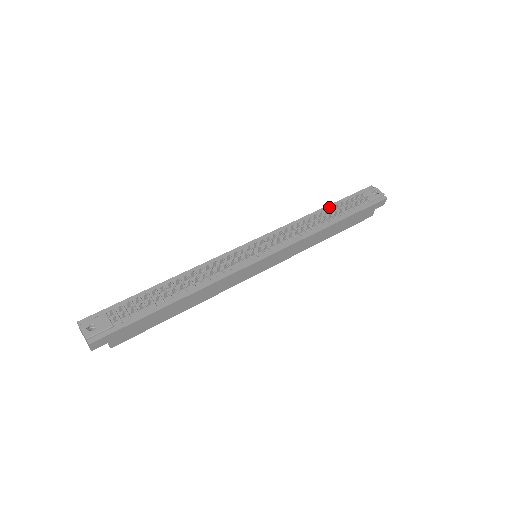
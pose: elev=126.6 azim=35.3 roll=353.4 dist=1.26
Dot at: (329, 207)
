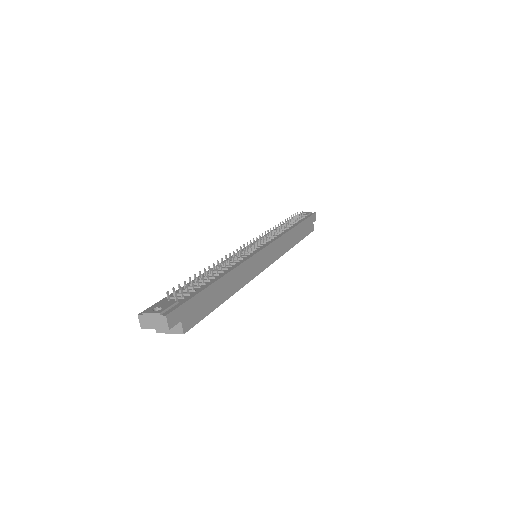
Dot at: occluded
